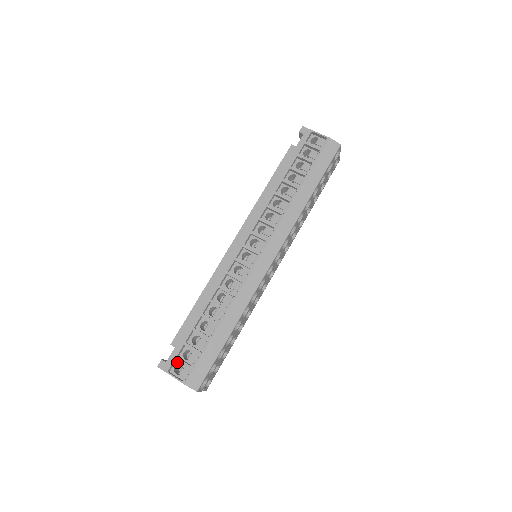
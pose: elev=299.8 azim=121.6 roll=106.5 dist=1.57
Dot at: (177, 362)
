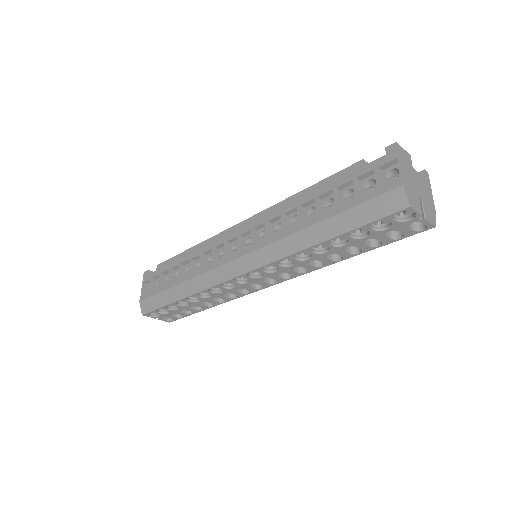
Dot at: (153, 282)
